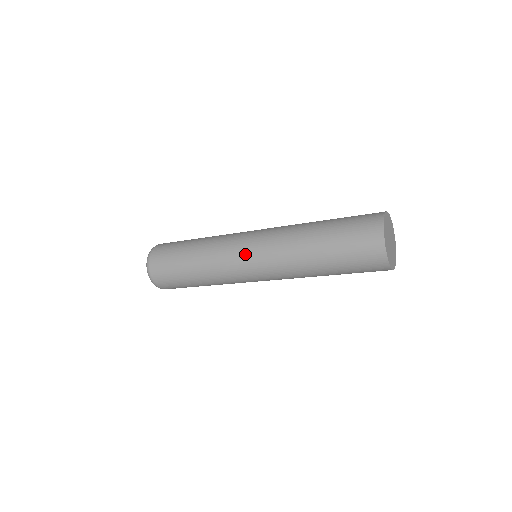
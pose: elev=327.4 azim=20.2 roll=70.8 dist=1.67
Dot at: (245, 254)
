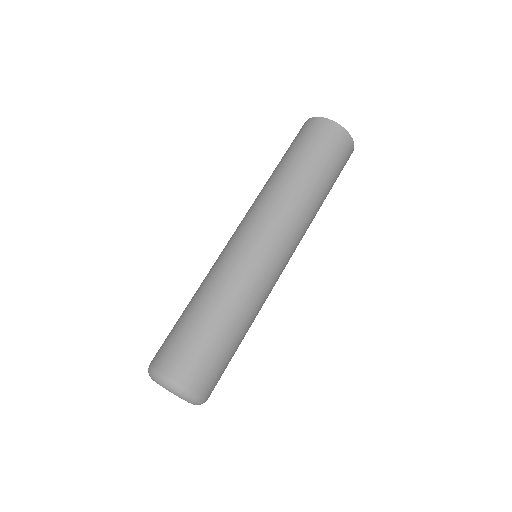
Dot at: (263, 247)
